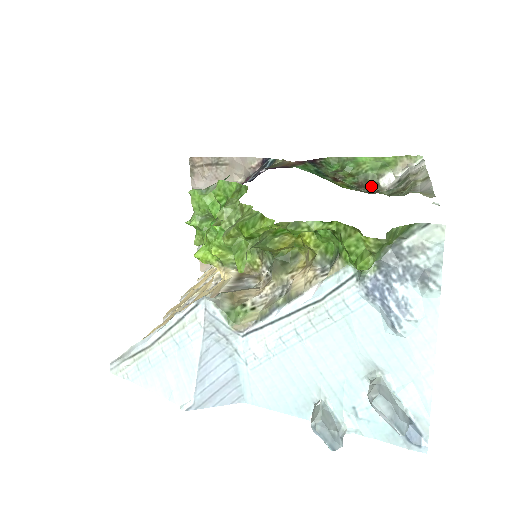
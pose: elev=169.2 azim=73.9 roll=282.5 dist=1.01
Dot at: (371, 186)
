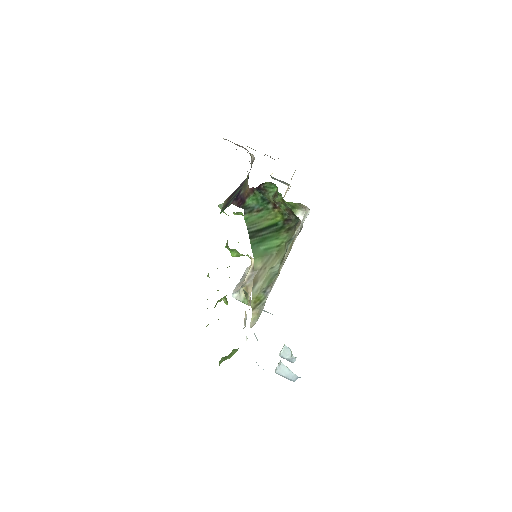
Dot at: (295, 215)
